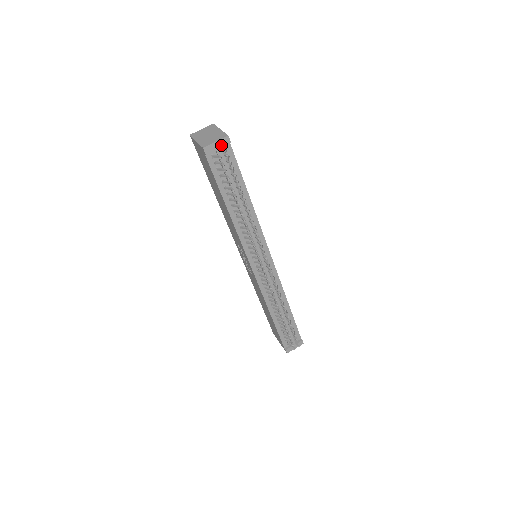
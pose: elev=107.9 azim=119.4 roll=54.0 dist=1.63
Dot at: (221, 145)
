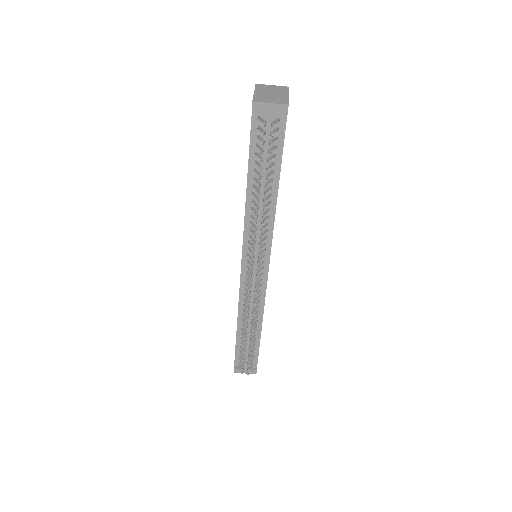
Dot at: (275, 111)
